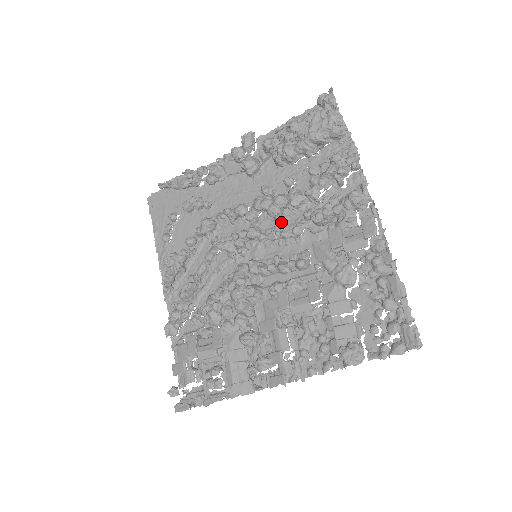
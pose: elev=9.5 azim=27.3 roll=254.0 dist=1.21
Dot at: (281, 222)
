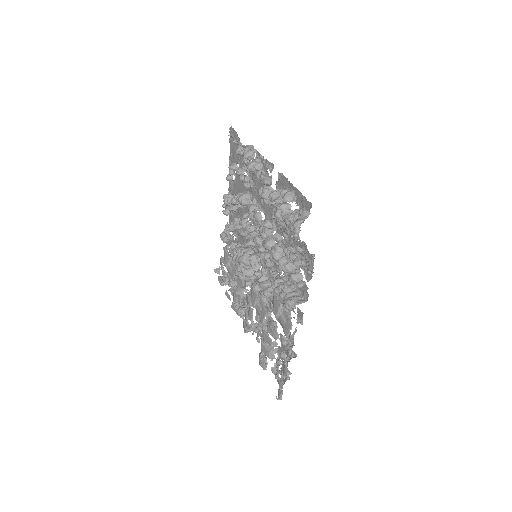
Dot at: occluded
